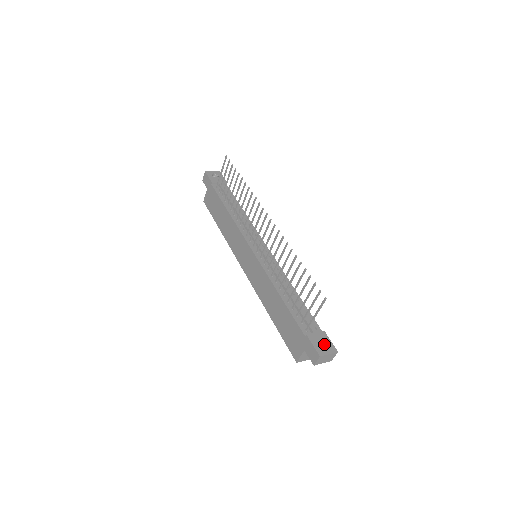
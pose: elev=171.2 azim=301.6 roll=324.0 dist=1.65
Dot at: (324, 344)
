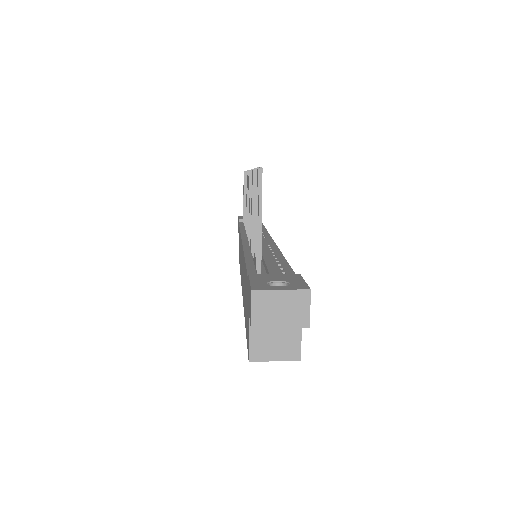
Dot at: (284, 285)
